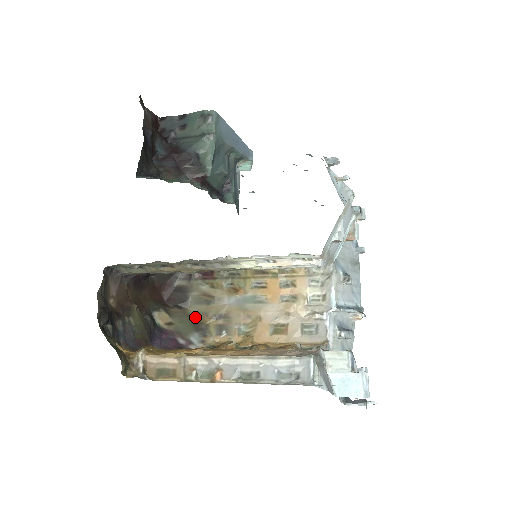
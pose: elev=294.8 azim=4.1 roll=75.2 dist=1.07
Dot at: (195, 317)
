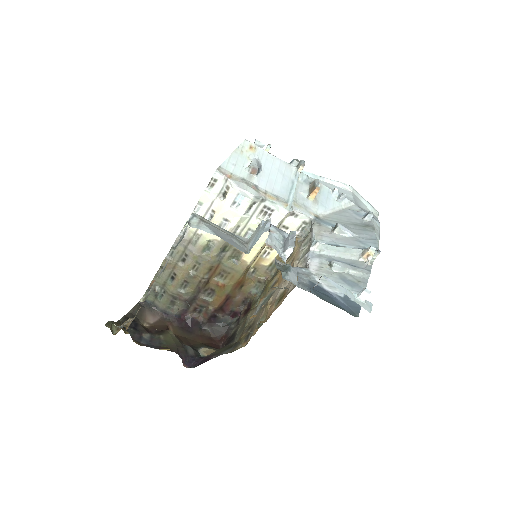
Dot at: occluded
